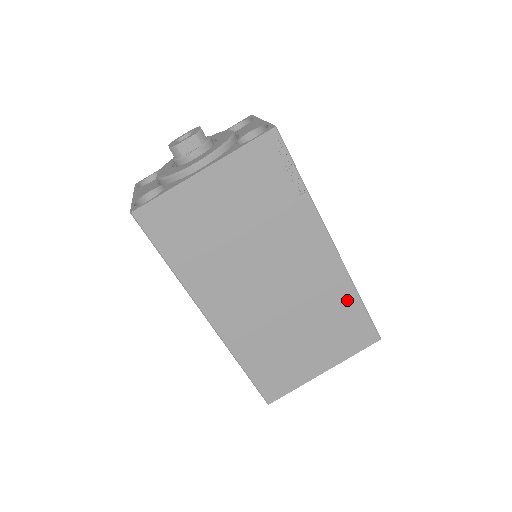
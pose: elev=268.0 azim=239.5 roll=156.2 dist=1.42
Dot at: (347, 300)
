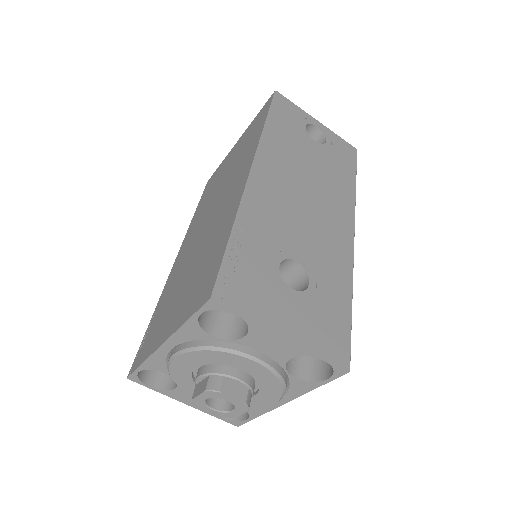
Dot at: occluded
